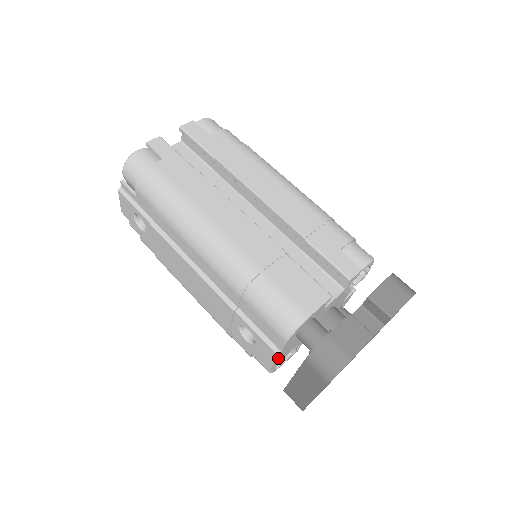
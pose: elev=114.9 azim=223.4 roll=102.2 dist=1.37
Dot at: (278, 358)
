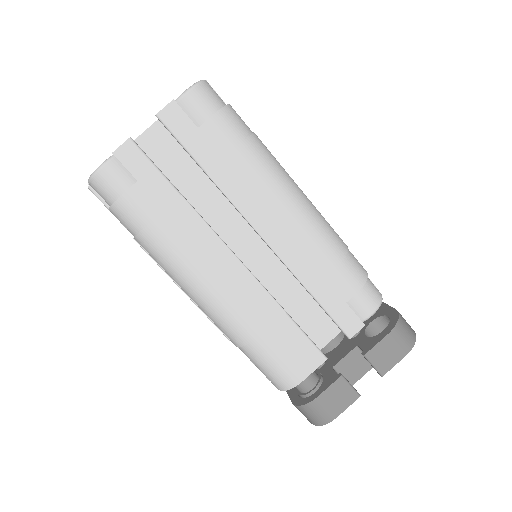
Dot at: occluded
